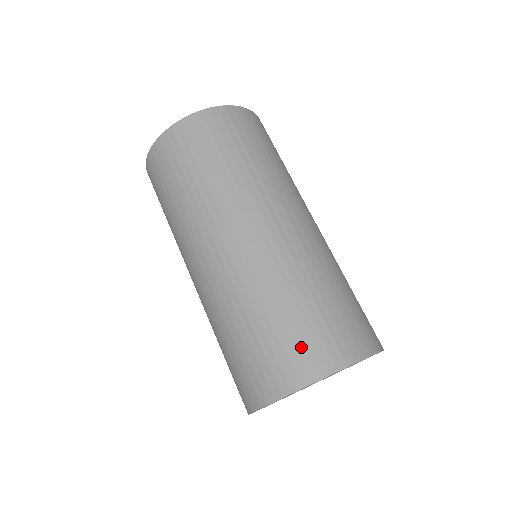
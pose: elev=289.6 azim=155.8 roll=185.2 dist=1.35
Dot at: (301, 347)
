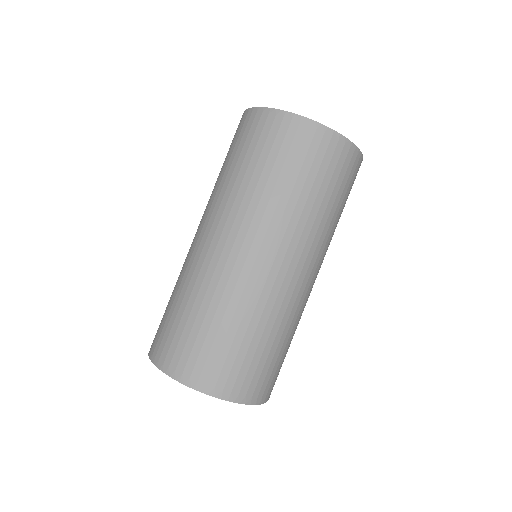
Dot at: (237, 372)
